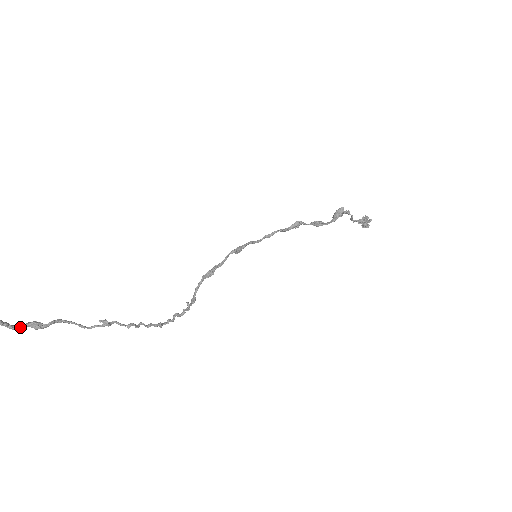
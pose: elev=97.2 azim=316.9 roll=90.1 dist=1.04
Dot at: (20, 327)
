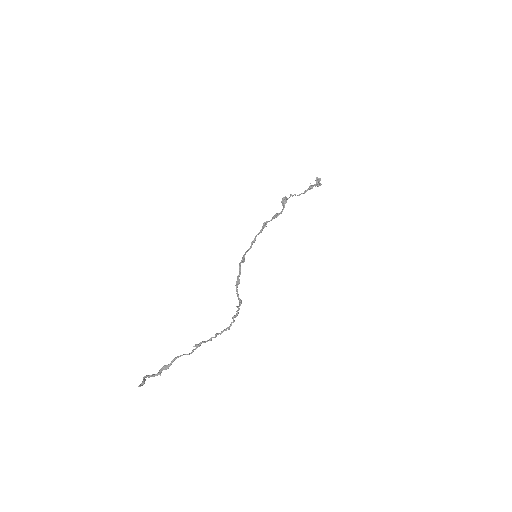
Dot at: (158, 373)
